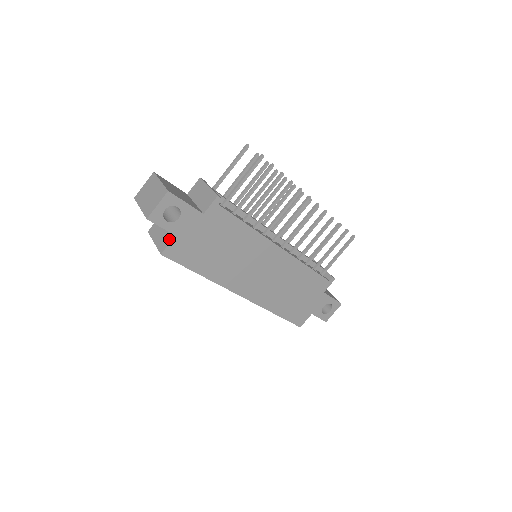
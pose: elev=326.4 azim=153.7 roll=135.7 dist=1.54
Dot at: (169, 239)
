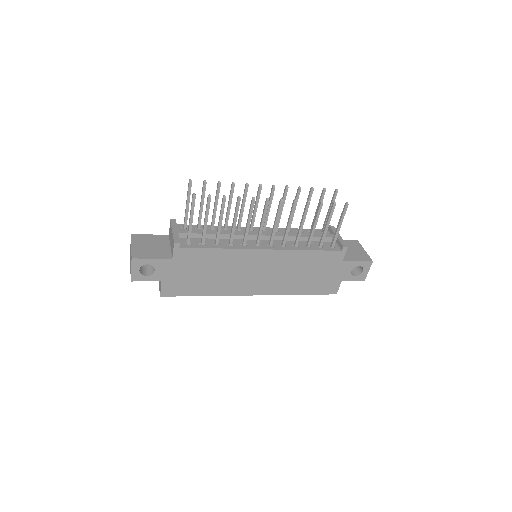
Dot at: (160, 284)
